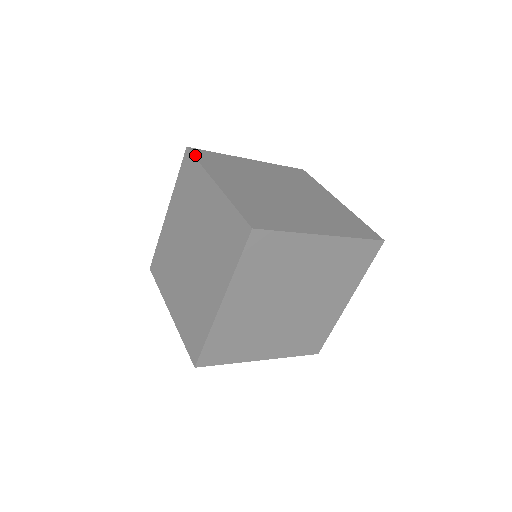
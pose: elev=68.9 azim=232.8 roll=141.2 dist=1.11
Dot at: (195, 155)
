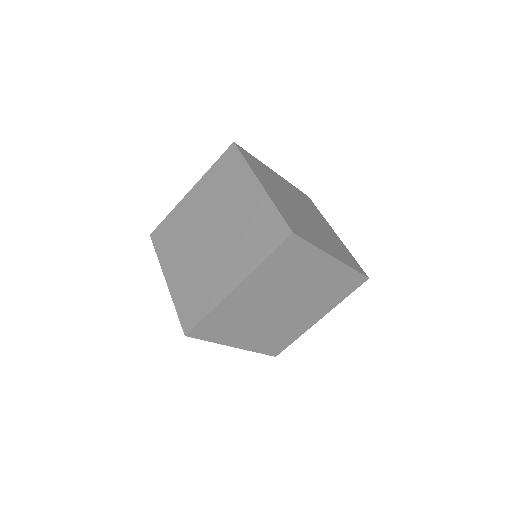
Dot at: (241, 152)
